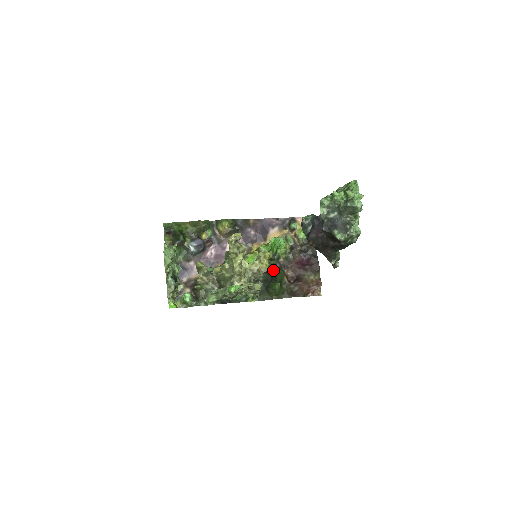
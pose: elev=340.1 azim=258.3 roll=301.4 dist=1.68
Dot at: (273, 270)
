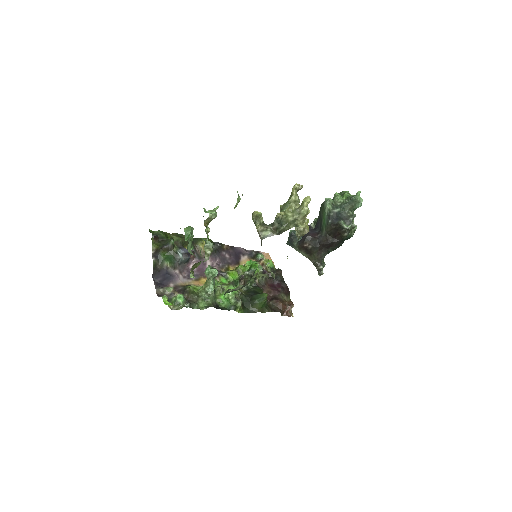
Dot at: (252, 288)
